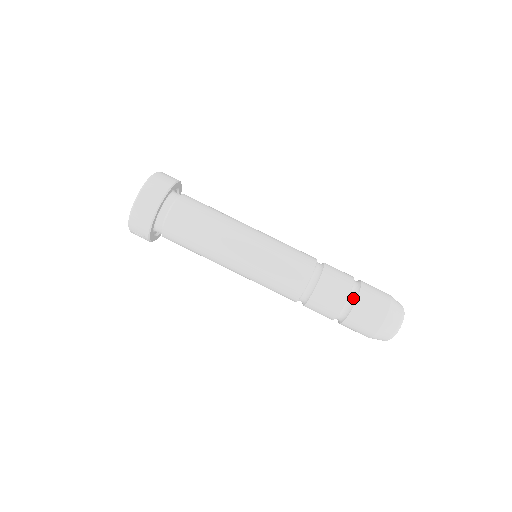
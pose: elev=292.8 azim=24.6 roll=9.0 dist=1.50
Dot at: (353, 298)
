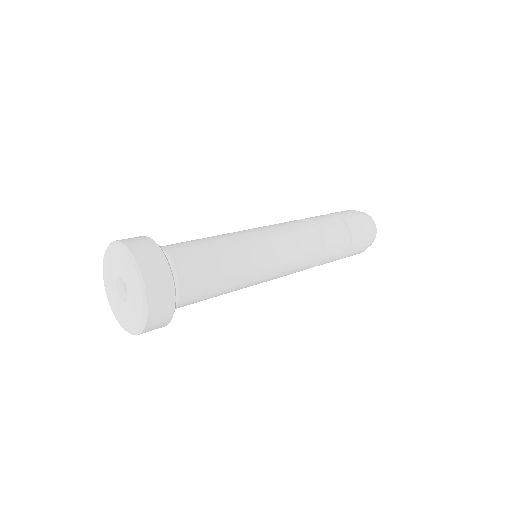
Dot at: (348, 243)
